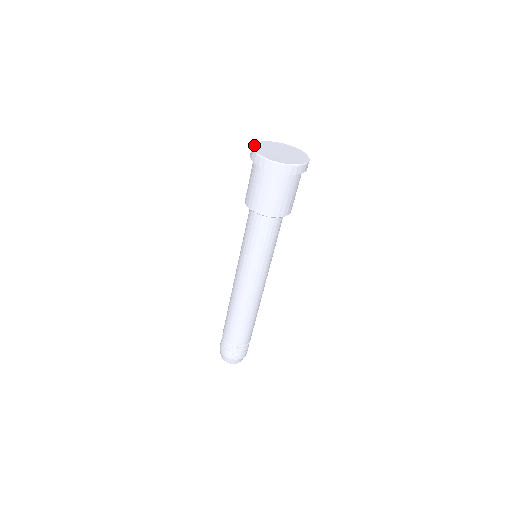
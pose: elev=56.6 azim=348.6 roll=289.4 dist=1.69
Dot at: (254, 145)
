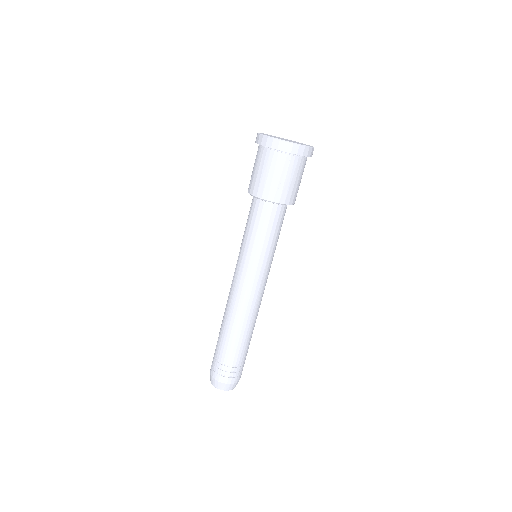
Dot at: (271, 135)
